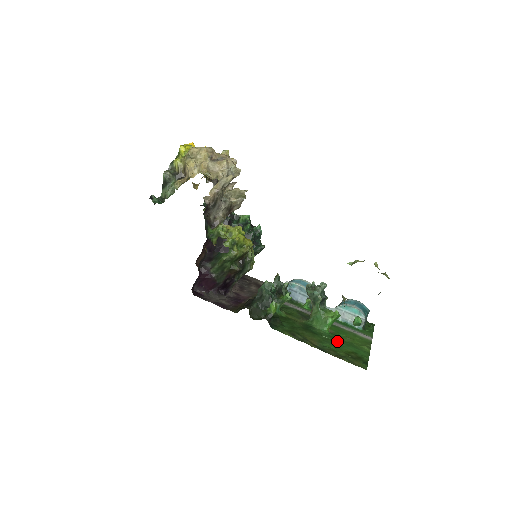
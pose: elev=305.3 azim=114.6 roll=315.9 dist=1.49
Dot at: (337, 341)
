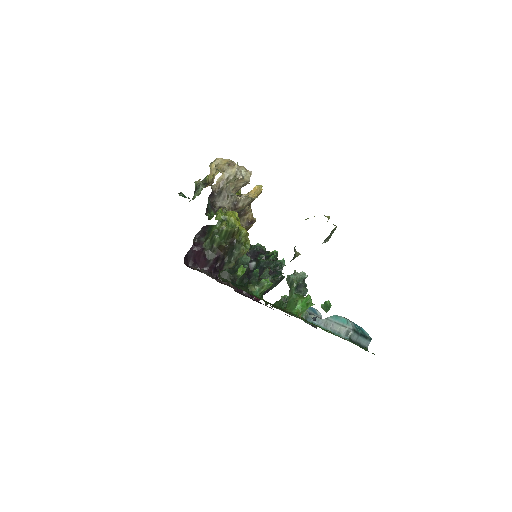
Dot at: occluded
